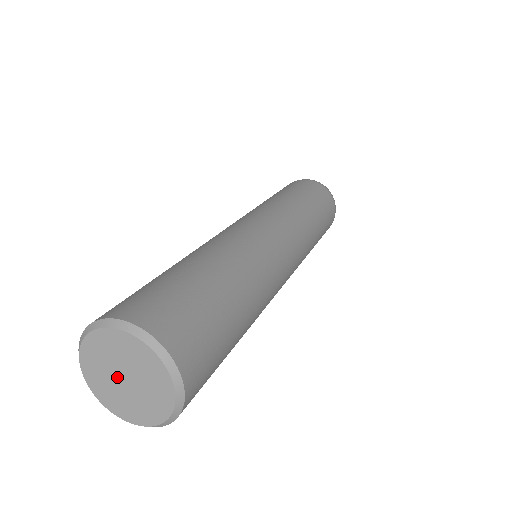
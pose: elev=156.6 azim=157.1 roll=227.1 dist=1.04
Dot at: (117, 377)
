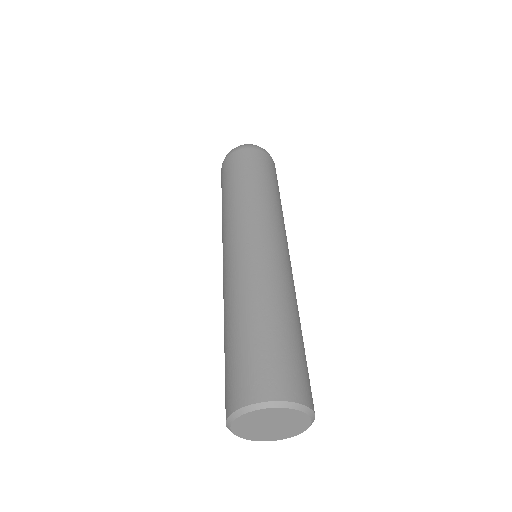
Dot at: (264, 426)
